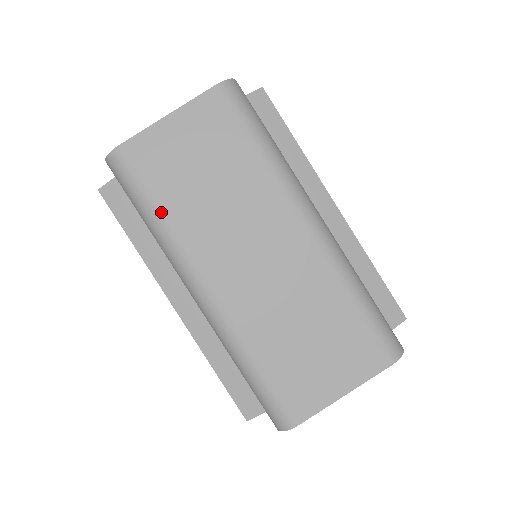
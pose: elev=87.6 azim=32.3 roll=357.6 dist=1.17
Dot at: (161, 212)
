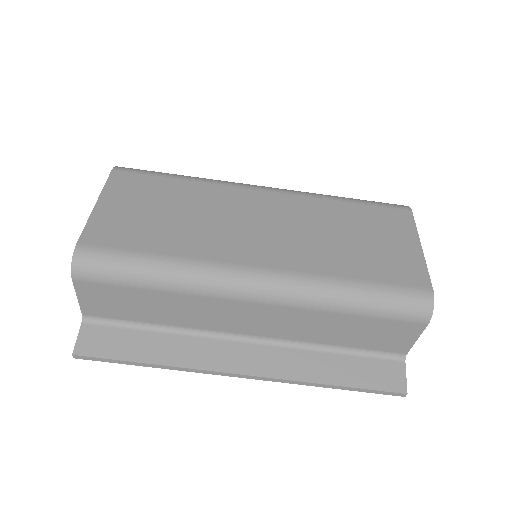
Dot at: (161, 256)
